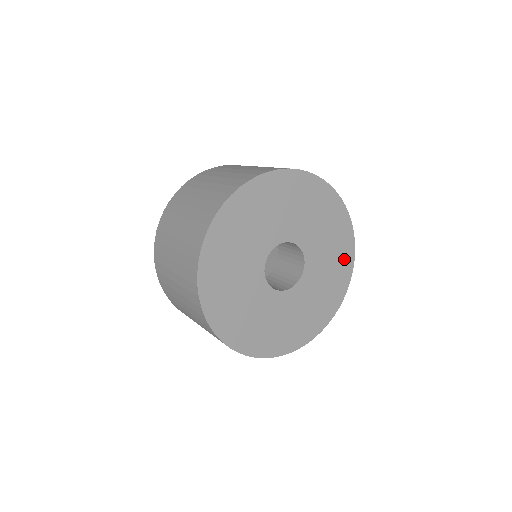
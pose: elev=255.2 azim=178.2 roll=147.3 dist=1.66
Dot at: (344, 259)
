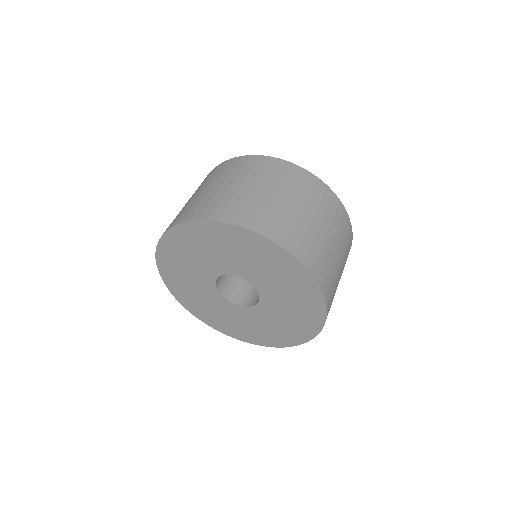
Dot at: (305, 327)
